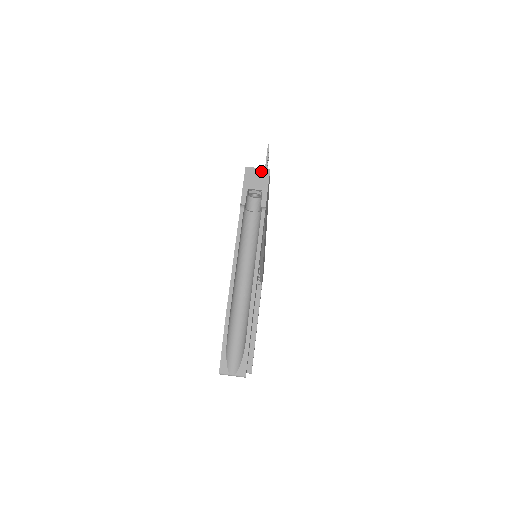
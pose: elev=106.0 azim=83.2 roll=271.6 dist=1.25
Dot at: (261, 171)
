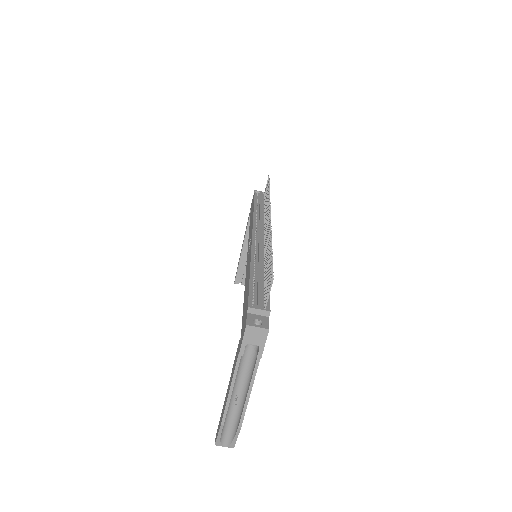
Dot at: (260, 330)
